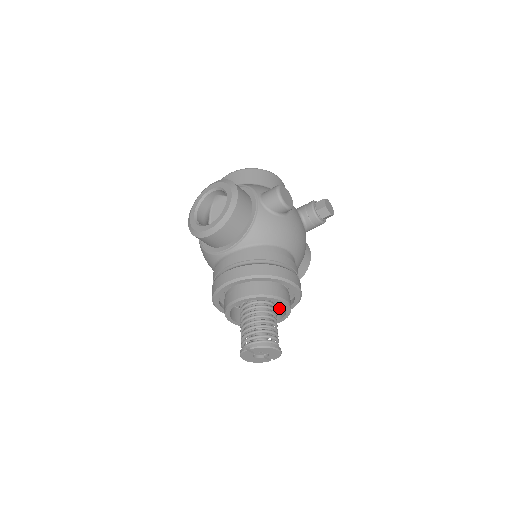
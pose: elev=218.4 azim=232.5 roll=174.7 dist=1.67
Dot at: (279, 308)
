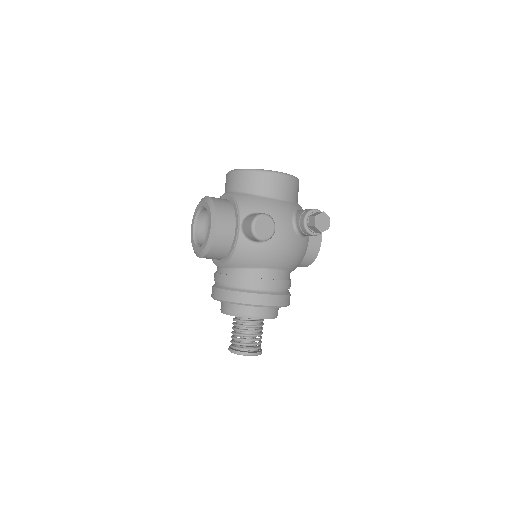
Dot at: occluded
